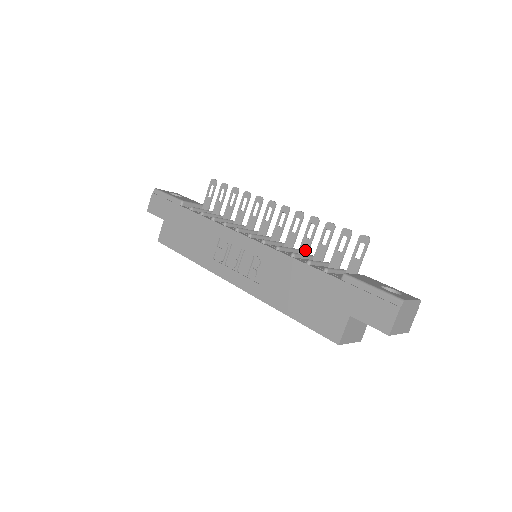
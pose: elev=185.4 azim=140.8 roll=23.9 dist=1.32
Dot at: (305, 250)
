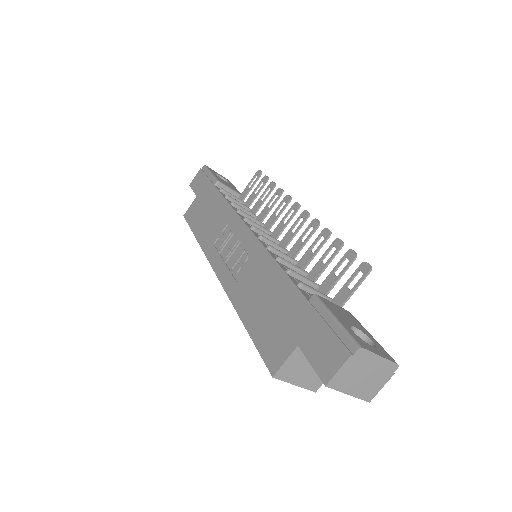
Dot at: (303, 264)
